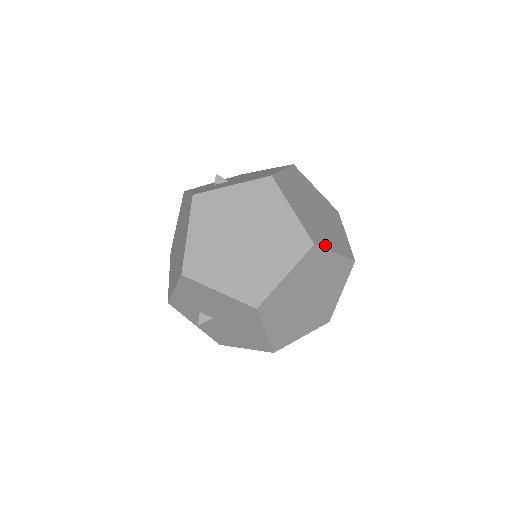
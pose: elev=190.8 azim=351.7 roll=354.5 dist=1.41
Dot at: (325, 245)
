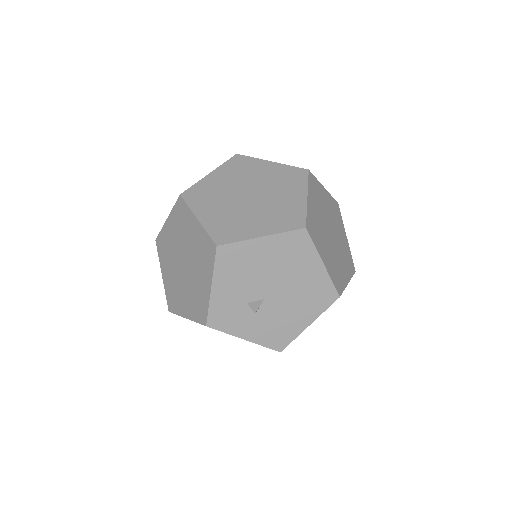
Dot at: occluded
